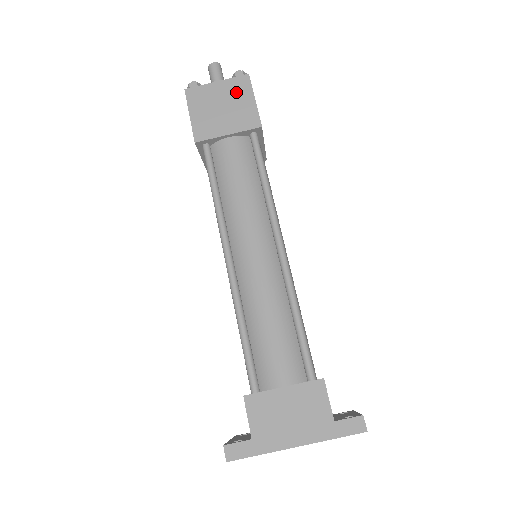
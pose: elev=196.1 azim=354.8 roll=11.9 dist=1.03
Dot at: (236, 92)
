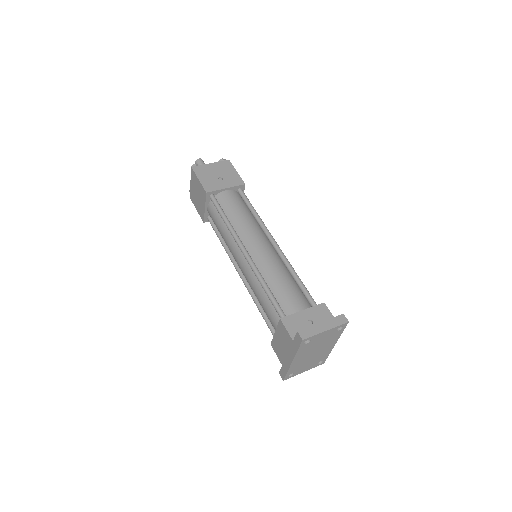
Dot at: (195, 182)
